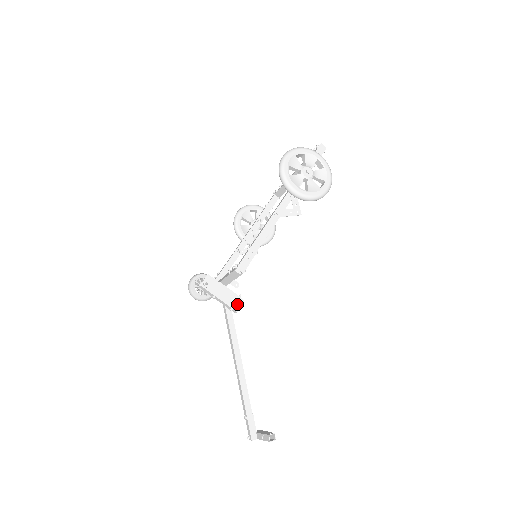
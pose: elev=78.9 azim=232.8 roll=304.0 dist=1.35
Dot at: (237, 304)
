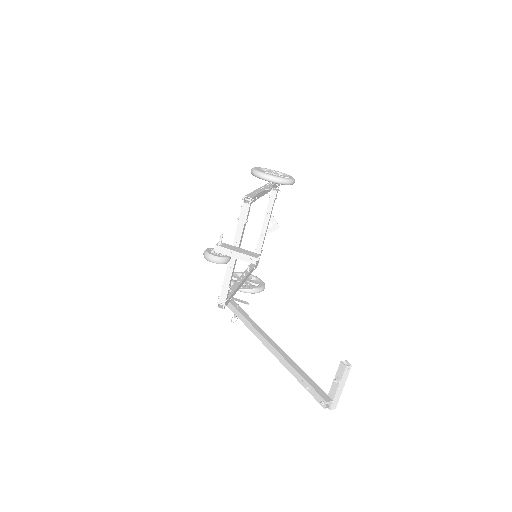
Dot at: (254, 255)
